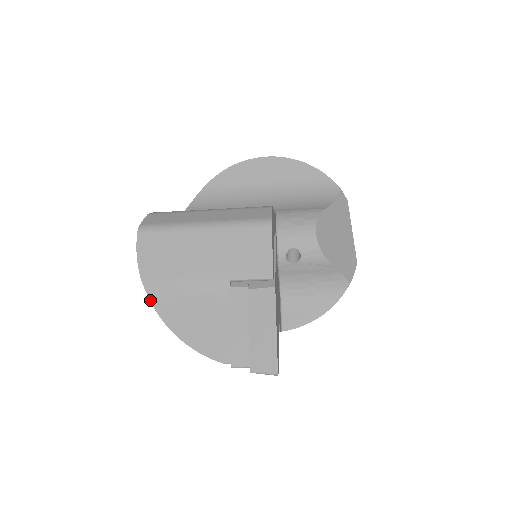
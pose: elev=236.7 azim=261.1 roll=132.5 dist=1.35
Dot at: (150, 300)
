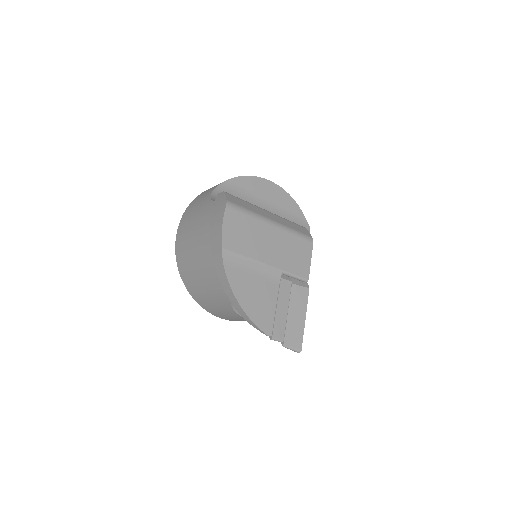
Dot at: (224, 266)
